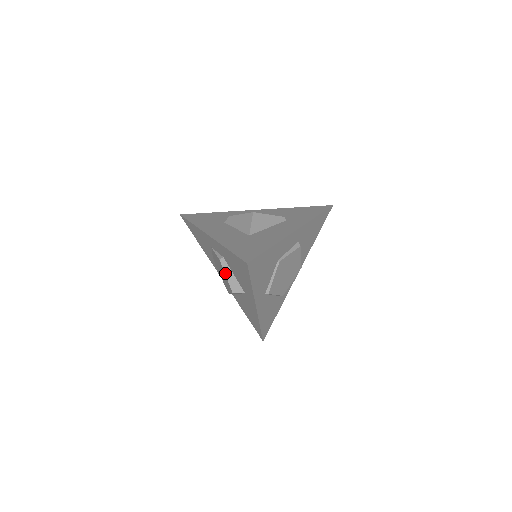
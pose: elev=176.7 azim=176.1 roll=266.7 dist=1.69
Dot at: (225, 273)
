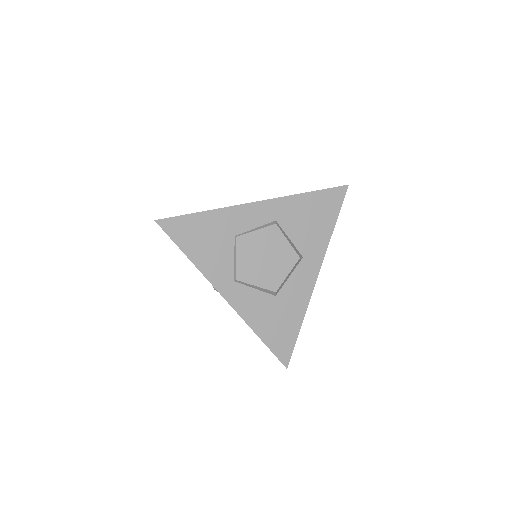
Dot at: occluded
